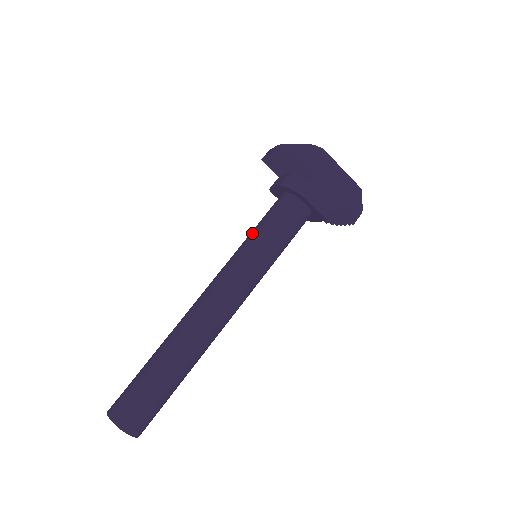
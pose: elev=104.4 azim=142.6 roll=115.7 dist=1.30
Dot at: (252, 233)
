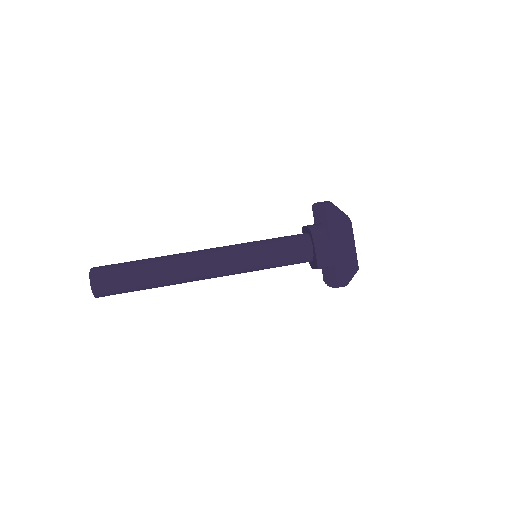
Dot at: occluded
